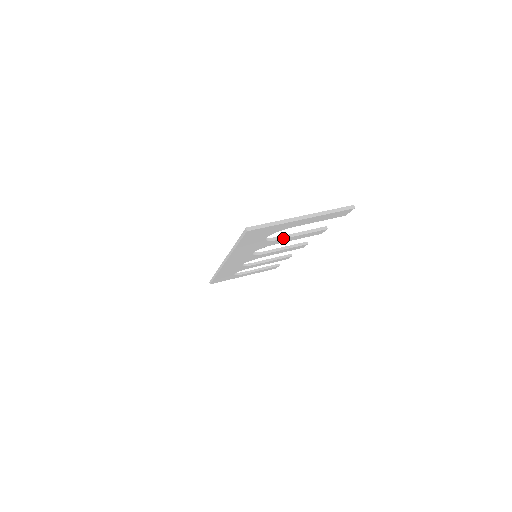
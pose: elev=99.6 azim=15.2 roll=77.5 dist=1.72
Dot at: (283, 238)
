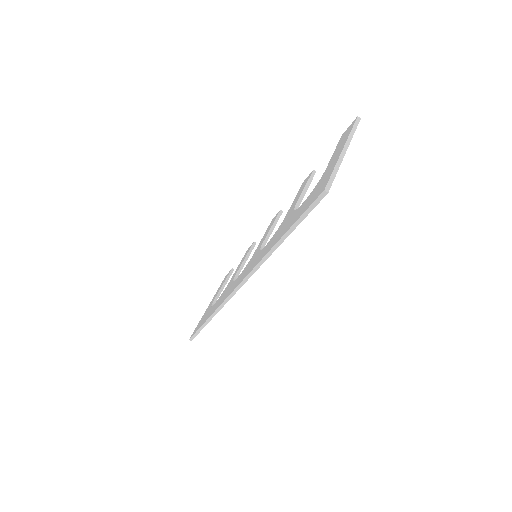
Dot at: (299, 204)
